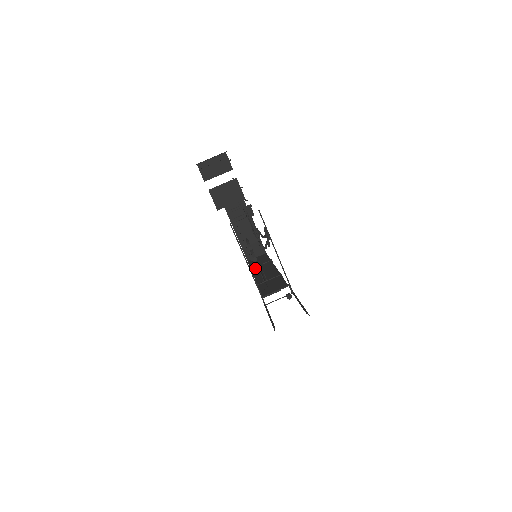
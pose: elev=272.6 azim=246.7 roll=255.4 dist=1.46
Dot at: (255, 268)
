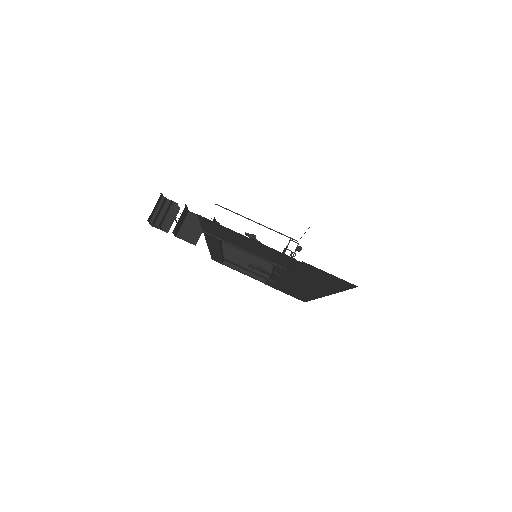
Dot at: occluded
